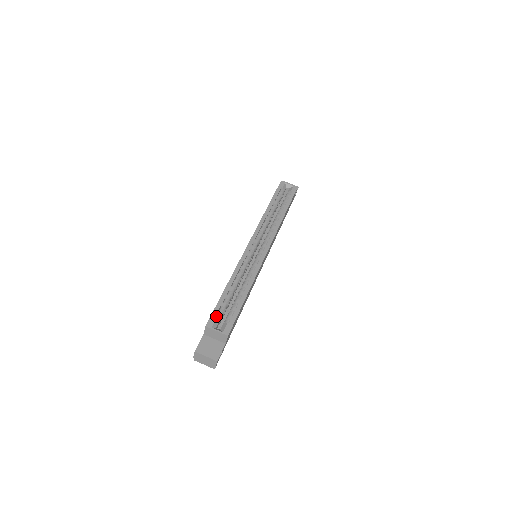
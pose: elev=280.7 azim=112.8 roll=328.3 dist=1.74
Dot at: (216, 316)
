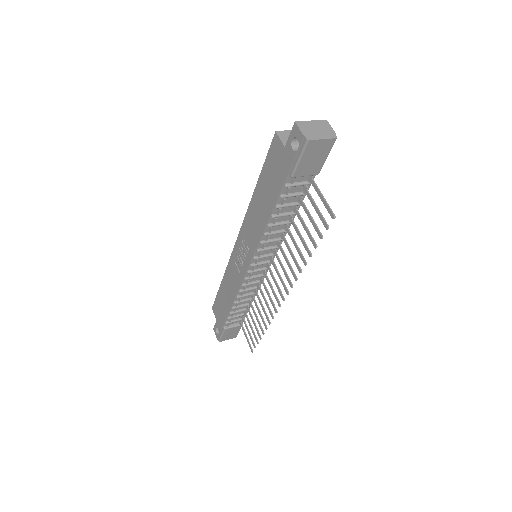
Dot at: occluded
